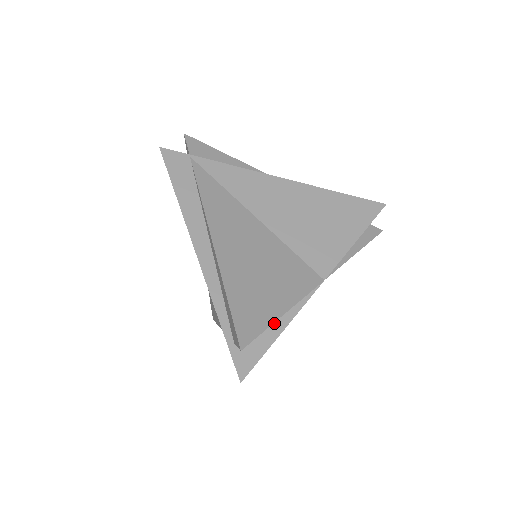
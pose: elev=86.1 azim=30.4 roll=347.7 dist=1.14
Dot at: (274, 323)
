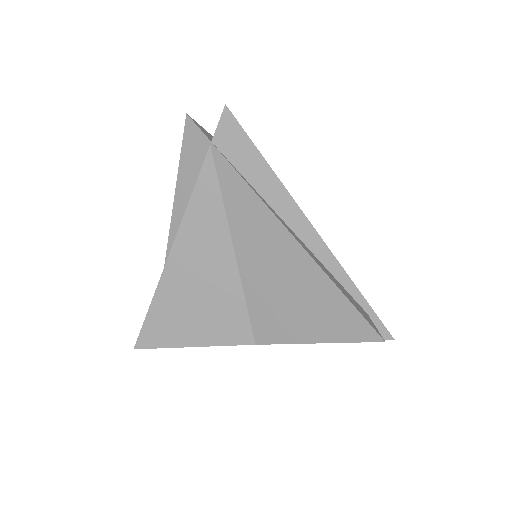
Dot at: occluded
